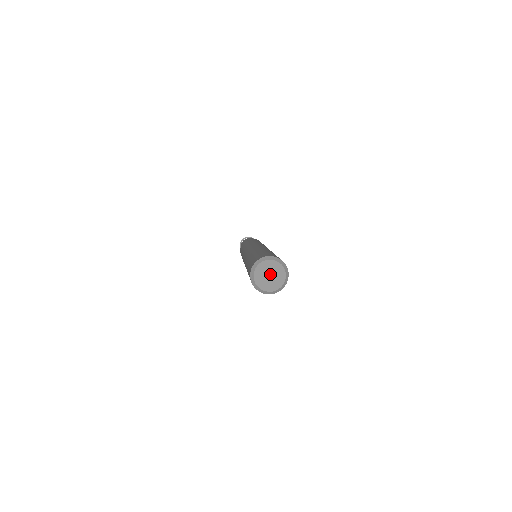
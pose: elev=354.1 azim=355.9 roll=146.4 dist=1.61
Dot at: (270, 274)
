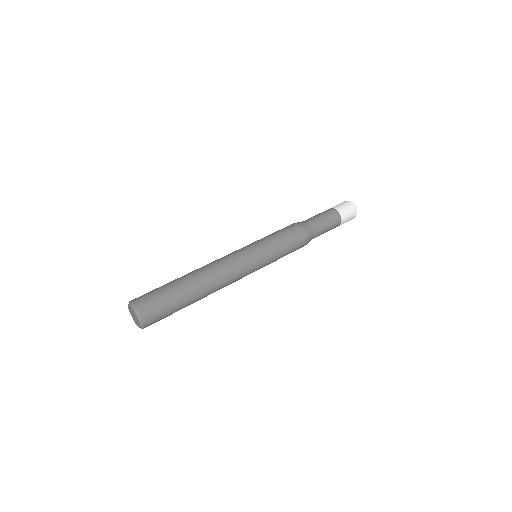
Dot at: (134, 315)
